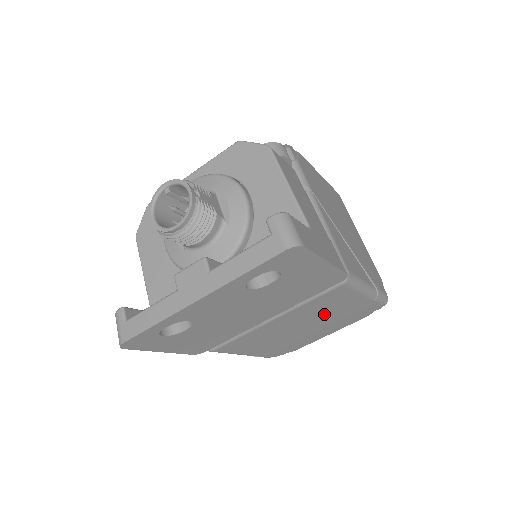
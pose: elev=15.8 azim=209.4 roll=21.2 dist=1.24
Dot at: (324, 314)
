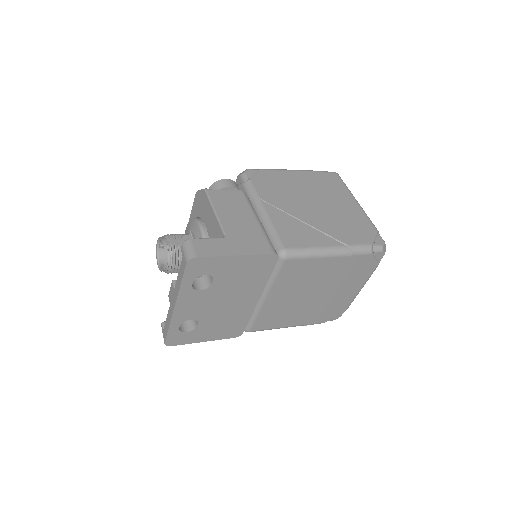
Dot at: (313, 280)
